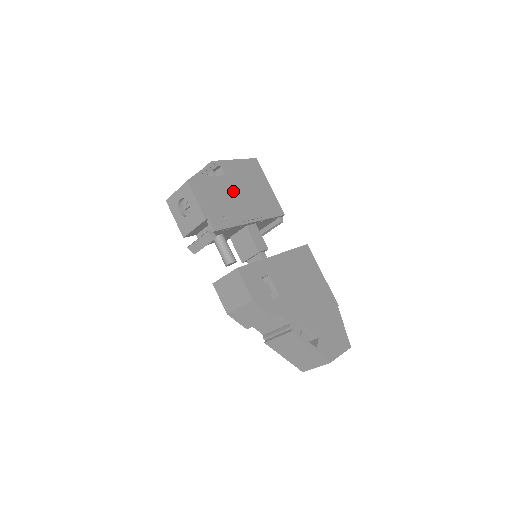
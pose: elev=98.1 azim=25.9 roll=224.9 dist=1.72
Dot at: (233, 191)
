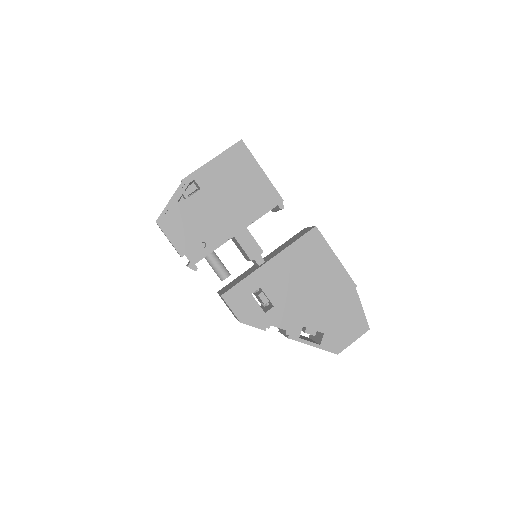
Dot at: (212, 205)
